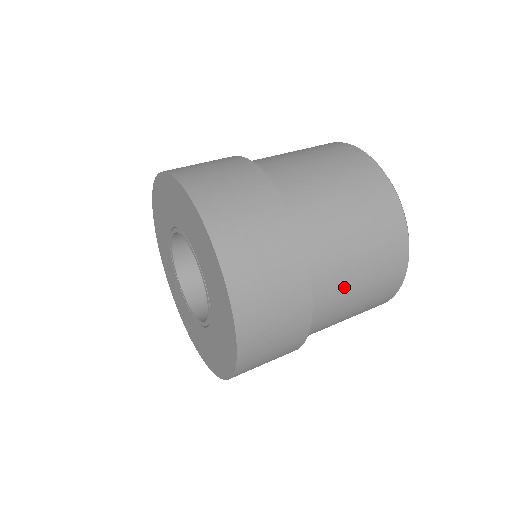
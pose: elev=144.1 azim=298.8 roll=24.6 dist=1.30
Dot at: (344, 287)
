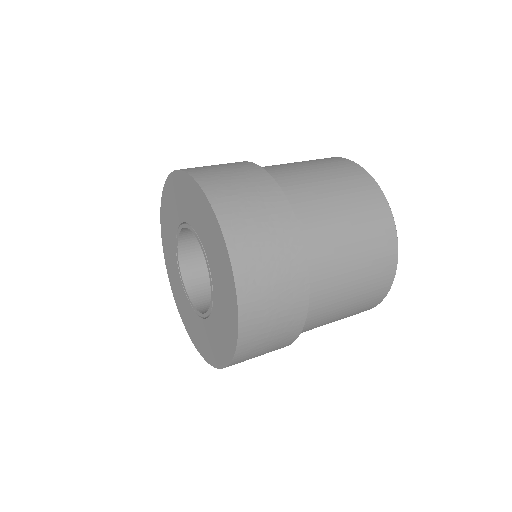
Dot at: (335, 300)
